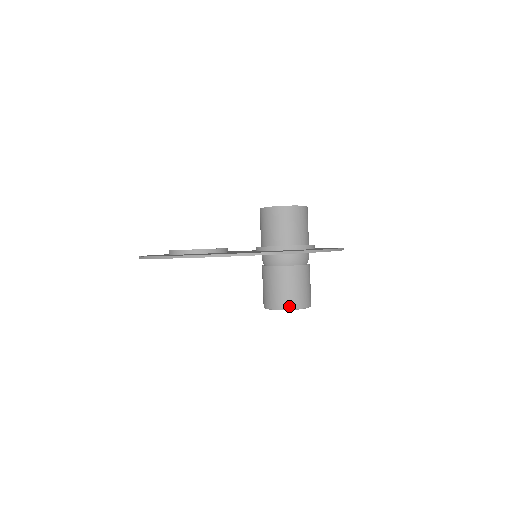
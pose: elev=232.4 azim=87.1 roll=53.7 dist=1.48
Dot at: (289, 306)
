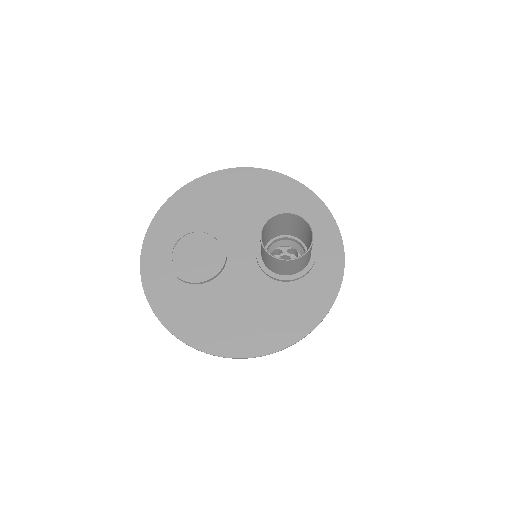
Dot at: occluded
